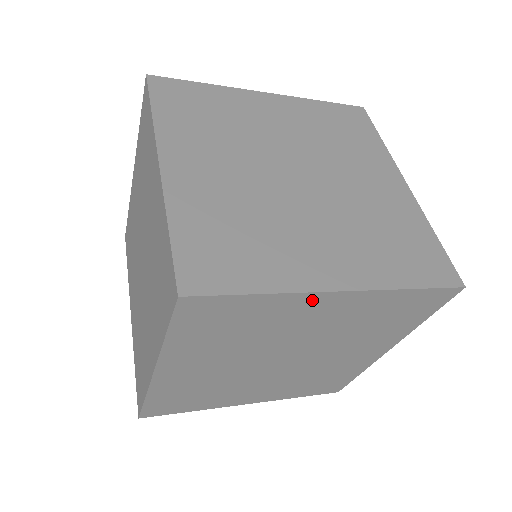
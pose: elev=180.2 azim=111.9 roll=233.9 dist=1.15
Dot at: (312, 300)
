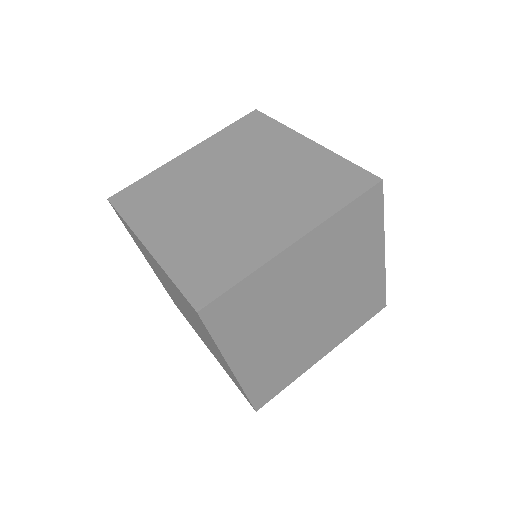
Dot at: (378, 247)
